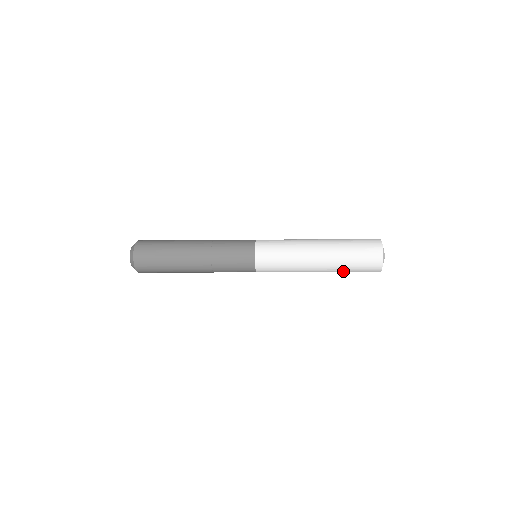
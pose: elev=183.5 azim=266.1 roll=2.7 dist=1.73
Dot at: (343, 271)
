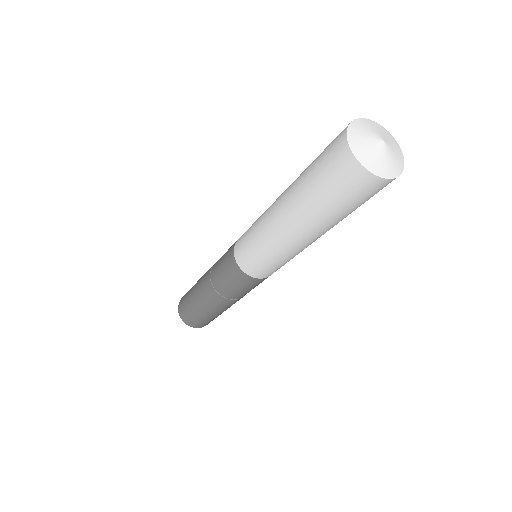
Dot at: (306, 194)
